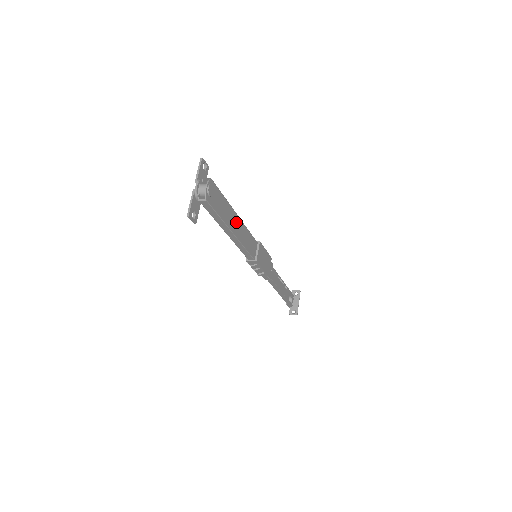
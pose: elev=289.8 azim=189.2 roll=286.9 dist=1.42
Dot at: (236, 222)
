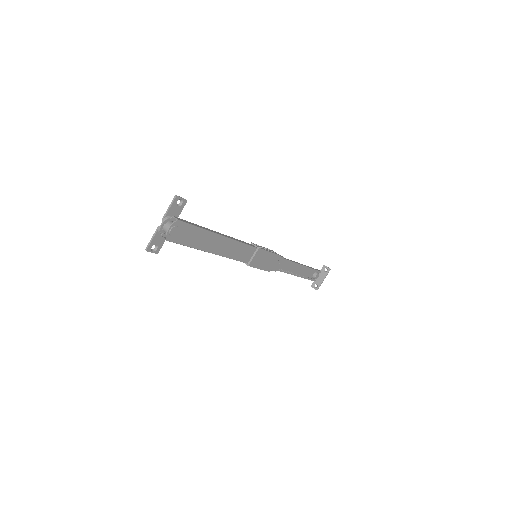
Dot at: (219, 242)
